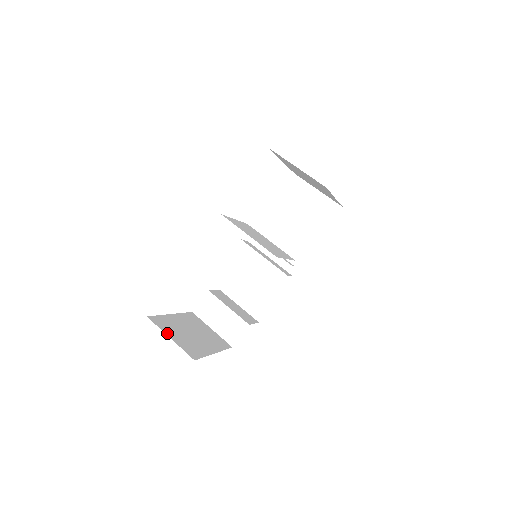
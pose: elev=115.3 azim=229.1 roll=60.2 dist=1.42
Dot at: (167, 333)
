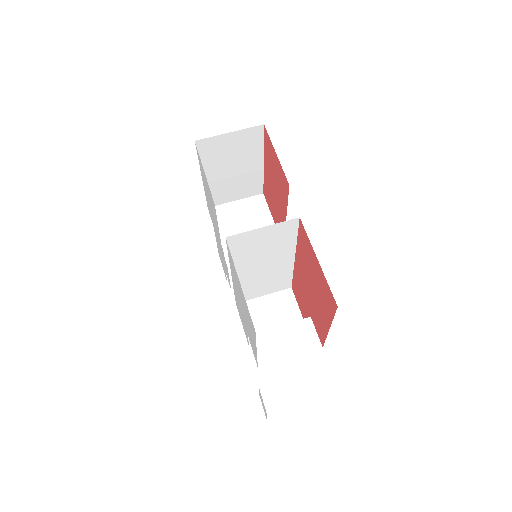
Dot at: occluded
